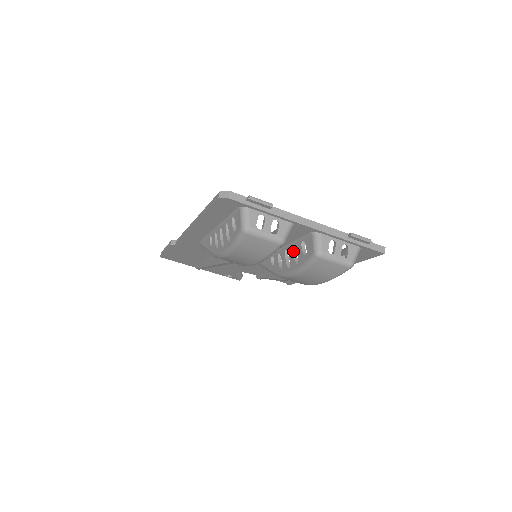
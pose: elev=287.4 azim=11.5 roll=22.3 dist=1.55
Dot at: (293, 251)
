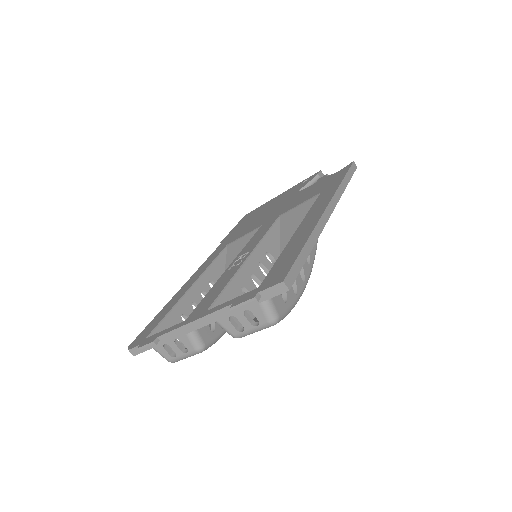
Dot at: occluded
